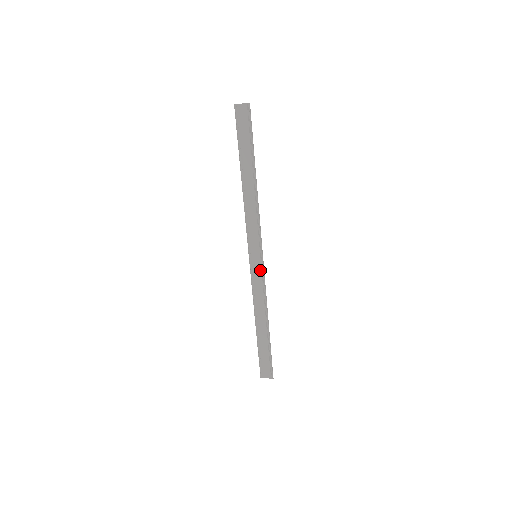
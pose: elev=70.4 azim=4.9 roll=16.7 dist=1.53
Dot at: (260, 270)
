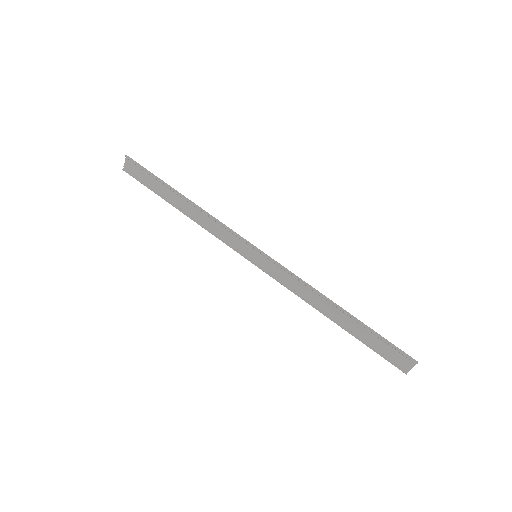
Dot at: (273, 264)
